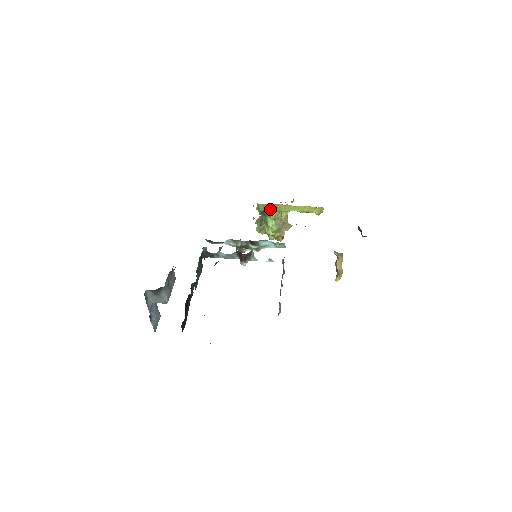
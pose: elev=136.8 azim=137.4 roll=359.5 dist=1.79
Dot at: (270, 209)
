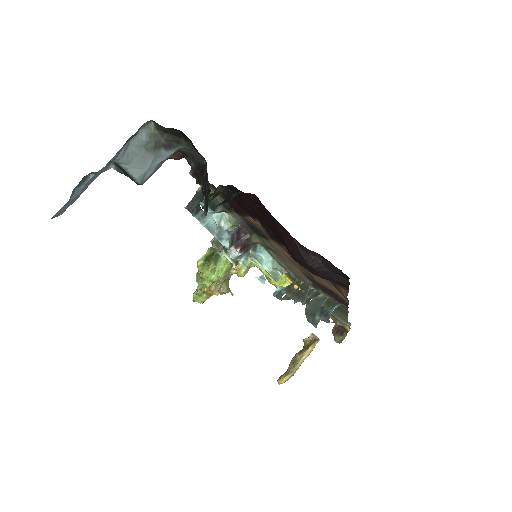
Dot at: occluded
